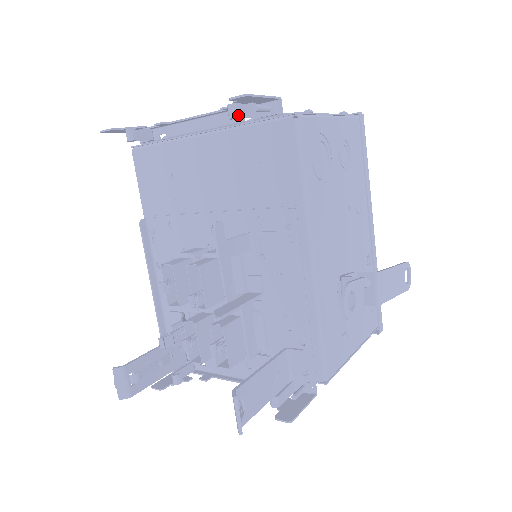
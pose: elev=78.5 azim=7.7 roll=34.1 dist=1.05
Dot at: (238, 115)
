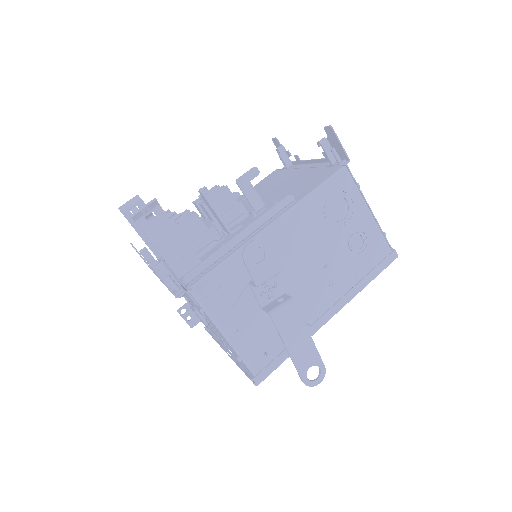
Dot at: (322, 143)
